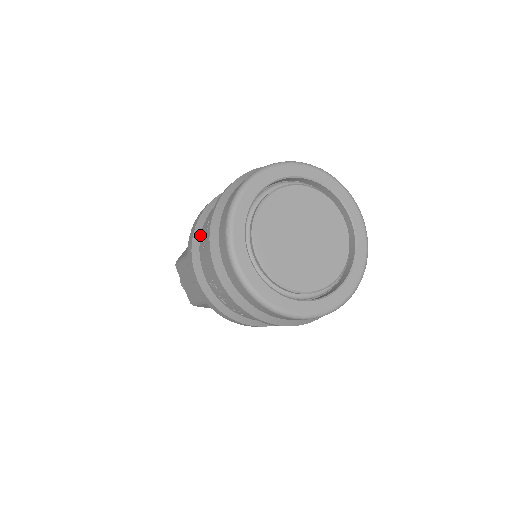
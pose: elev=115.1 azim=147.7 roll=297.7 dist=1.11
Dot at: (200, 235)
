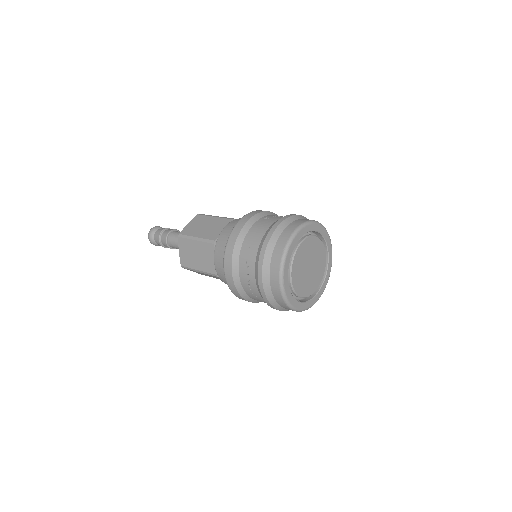
Dot at: (242, 288)
